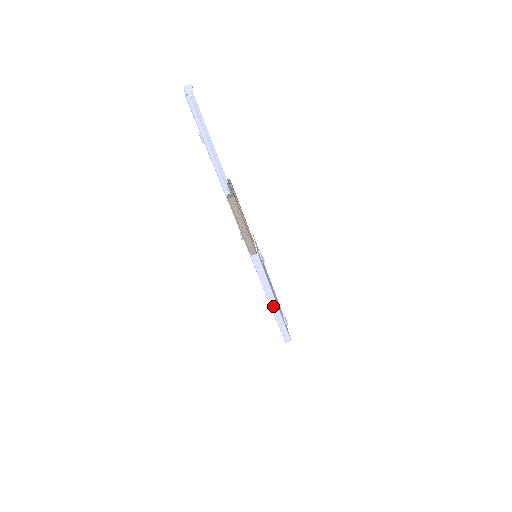
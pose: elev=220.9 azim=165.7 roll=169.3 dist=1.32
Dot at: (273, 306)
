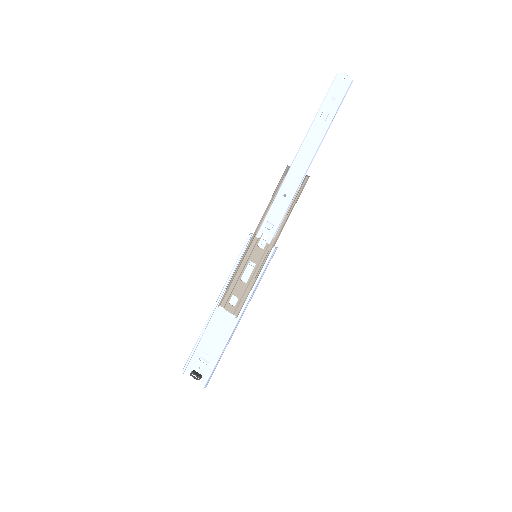
Dot at: (237, 323)
